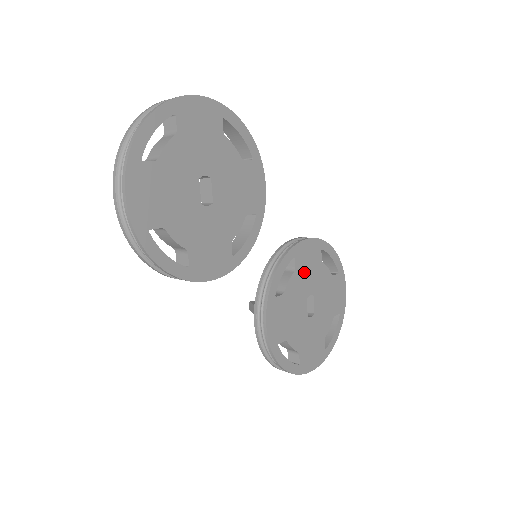
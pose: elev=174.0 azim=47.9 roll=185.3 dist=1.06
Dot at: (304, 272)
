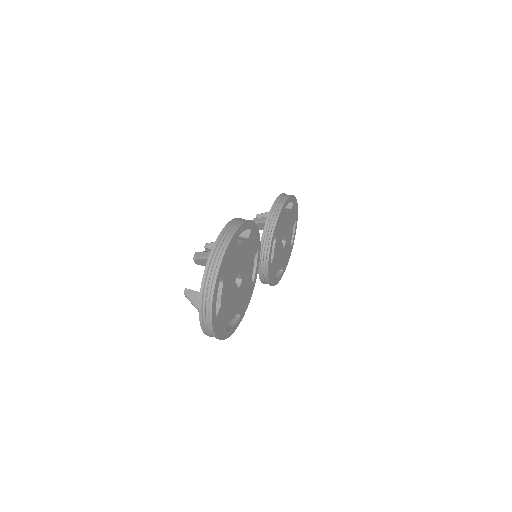
Dot at: (279, 233)
